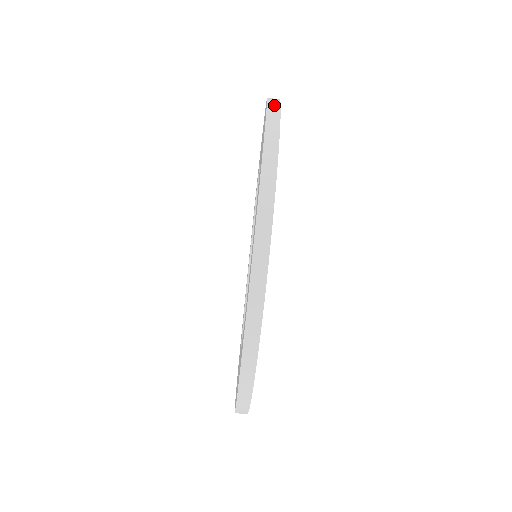
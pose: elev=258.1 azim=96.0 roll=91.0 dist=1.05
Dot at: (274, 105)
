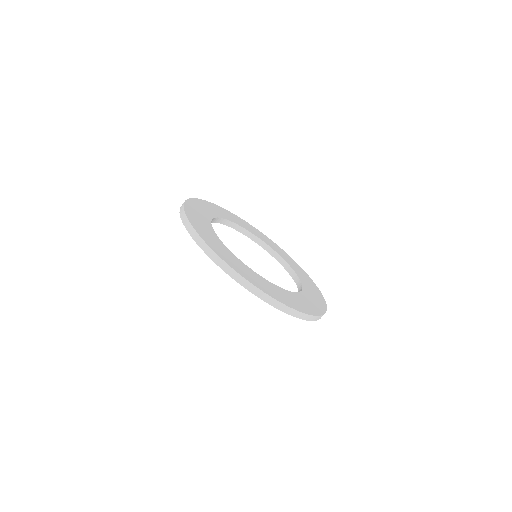
Dot at: (181, 207)
